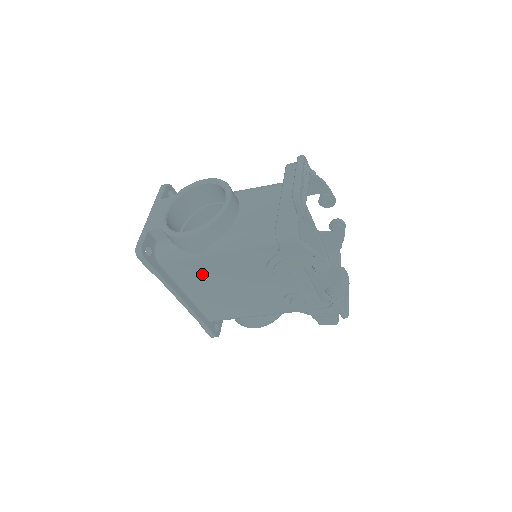
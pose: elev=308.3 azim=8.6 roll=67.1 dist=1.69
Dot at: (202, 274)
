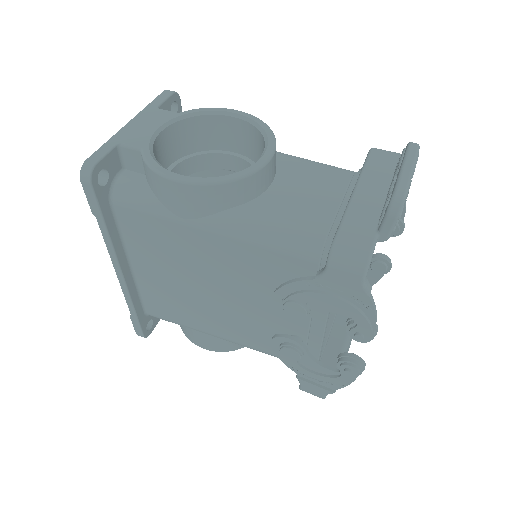
Dot at: (170, 249)
